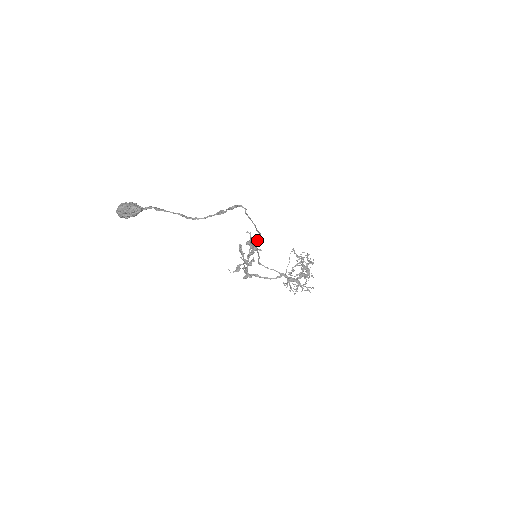
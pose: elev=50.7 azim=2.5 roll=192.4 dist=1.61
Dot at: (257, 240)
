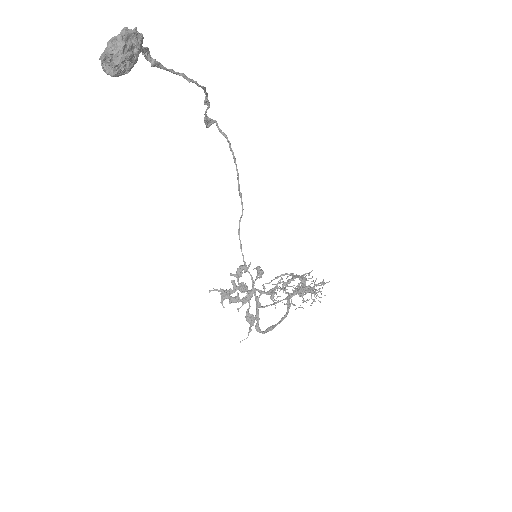
Dot at: (239, 237)
